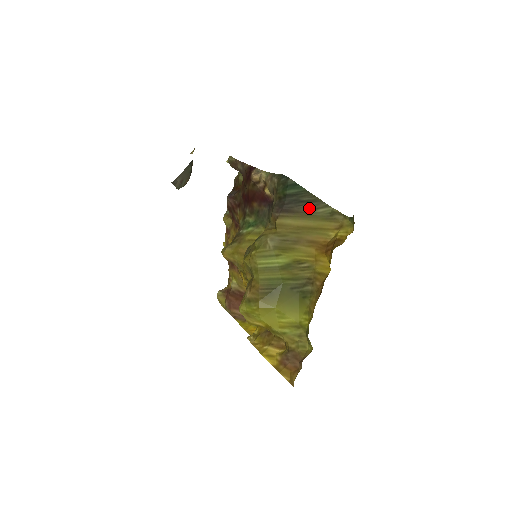
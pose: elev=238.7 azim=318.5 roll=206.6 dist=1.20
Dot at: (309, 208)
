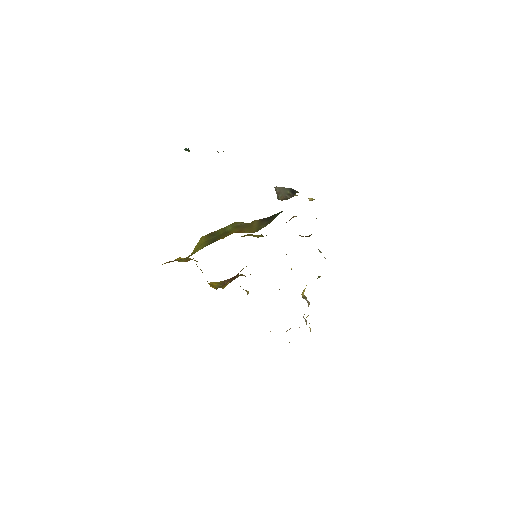
Dot at: (265, 223)
